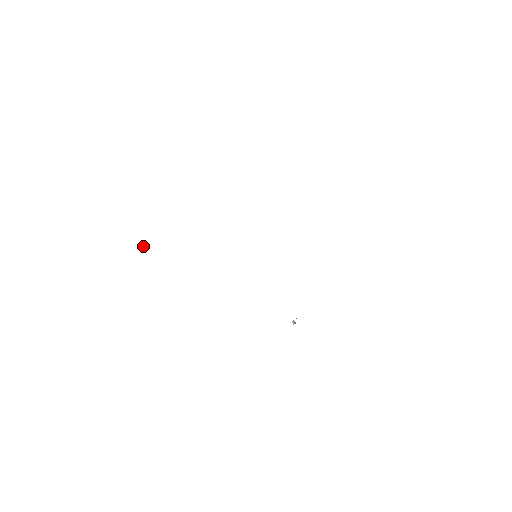
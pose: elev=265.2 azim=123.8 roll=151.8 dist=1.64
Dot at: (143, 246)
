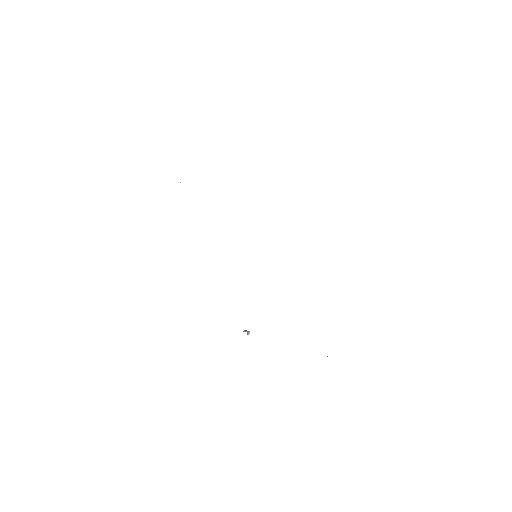
Dot at: occluded
